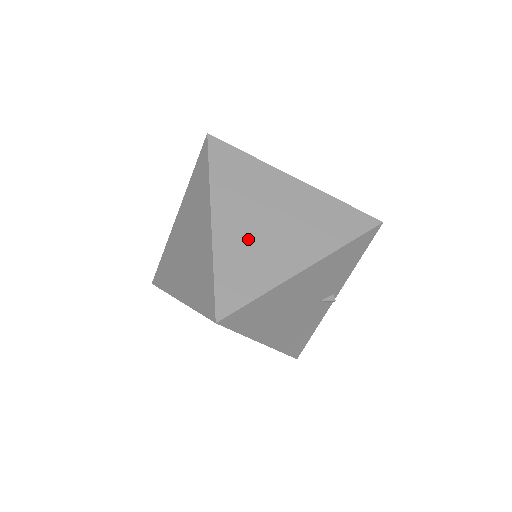
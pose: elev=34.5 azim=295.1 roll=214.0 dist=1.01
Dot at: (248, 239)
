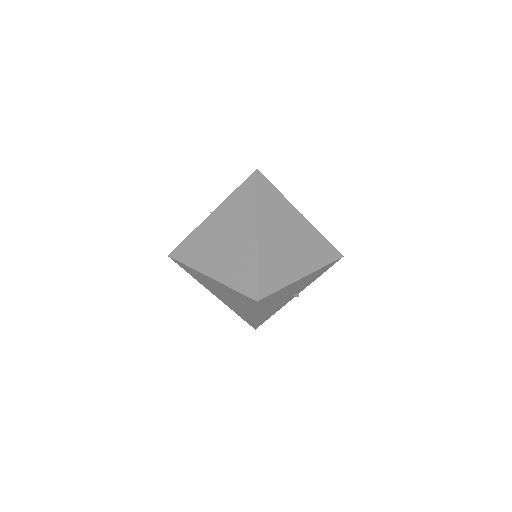
Dot at: (276, 250)
